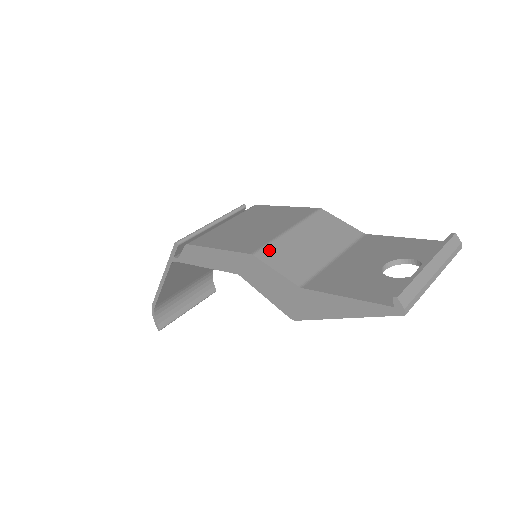
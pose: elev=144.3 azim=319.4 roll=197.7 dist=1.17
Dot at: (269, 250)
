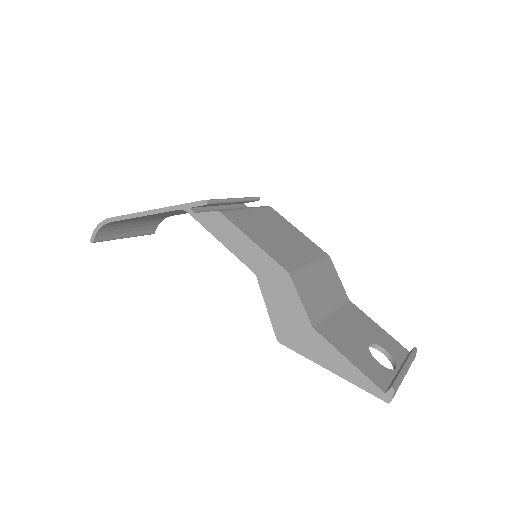
Dot at: (299, 276)
